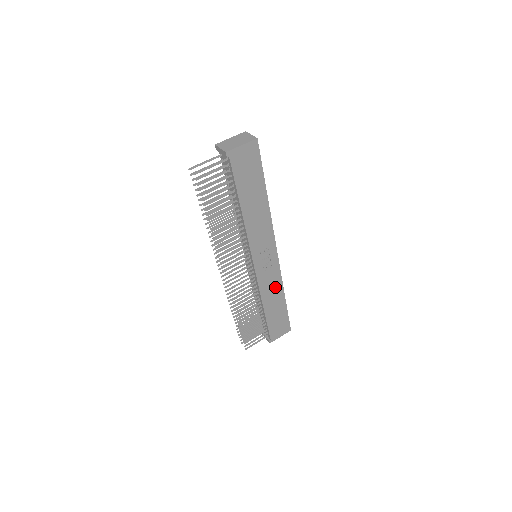
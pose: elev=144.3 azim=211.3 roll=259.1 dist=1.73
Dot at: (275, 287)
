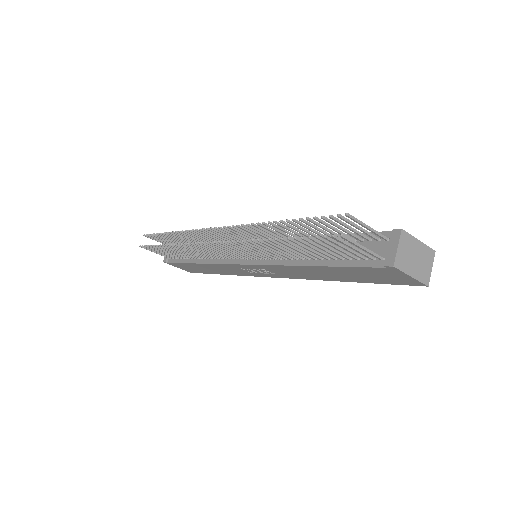
Dot at: (229, 271)
